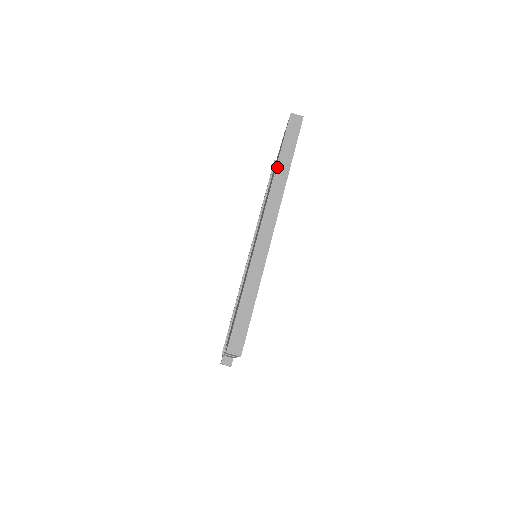
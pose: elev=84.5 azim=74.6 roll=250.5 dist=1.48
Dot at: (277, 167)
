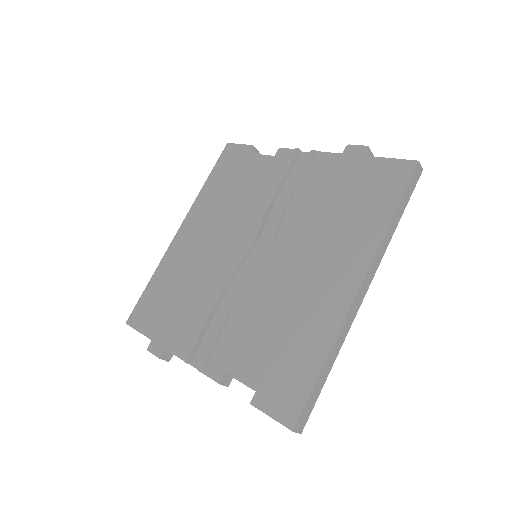
Dot at: (391, 223)
